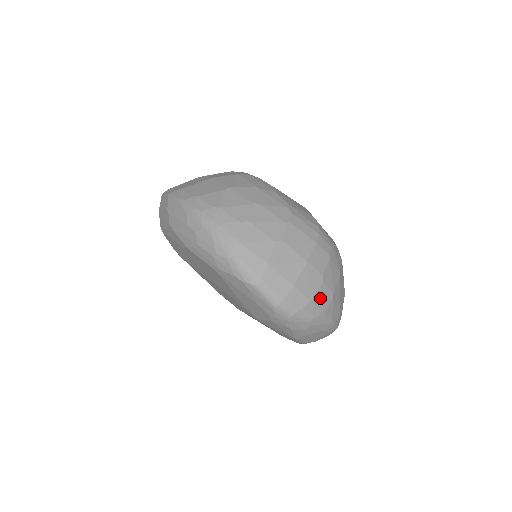
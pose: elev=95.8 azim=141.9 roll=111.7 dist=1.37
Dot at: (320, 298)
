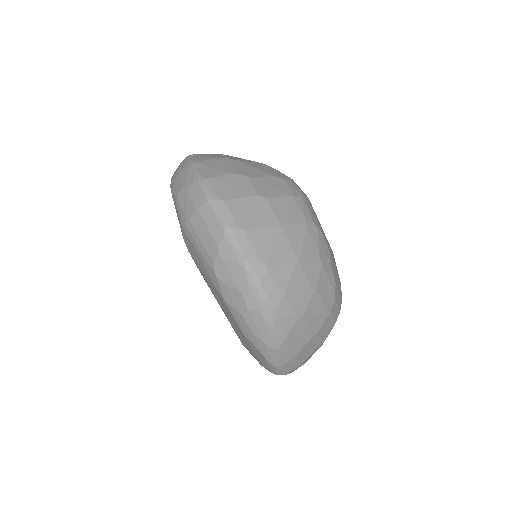
Dot at: occluded
